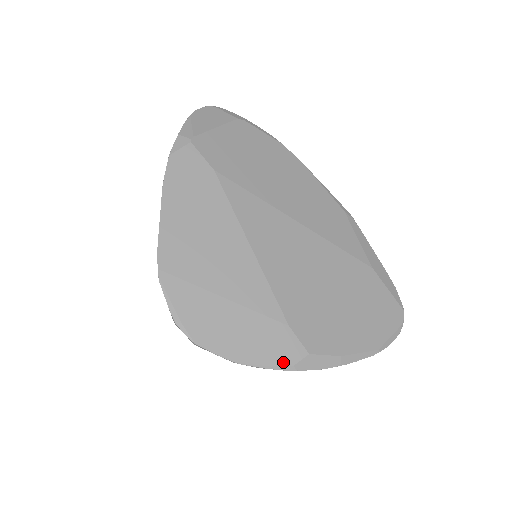
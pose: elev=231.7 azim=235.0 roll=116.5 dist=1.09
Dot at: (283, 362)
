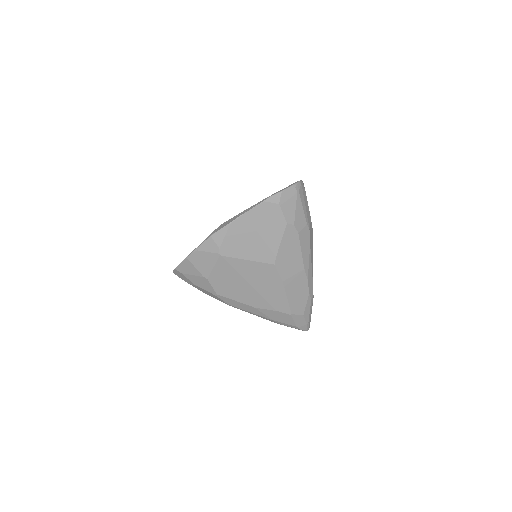
Dot at: (207, 238)
